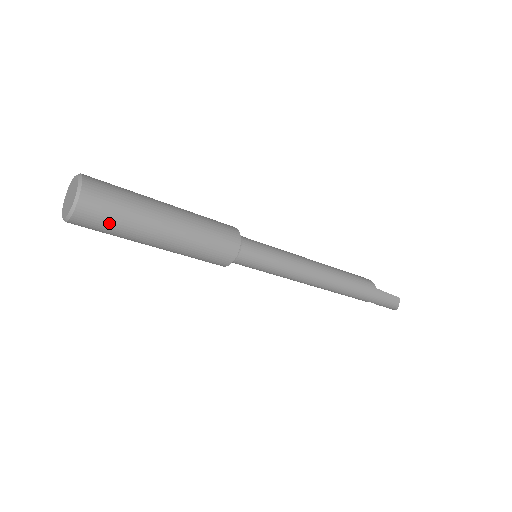
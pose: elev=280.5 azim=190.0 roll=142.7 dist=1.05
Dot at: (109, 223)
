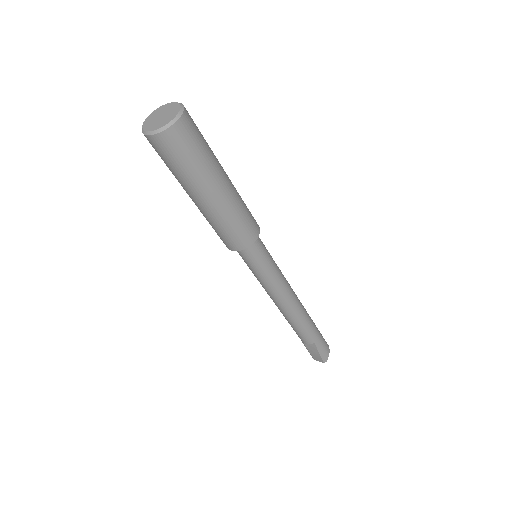
Dot at: (197, 146)
